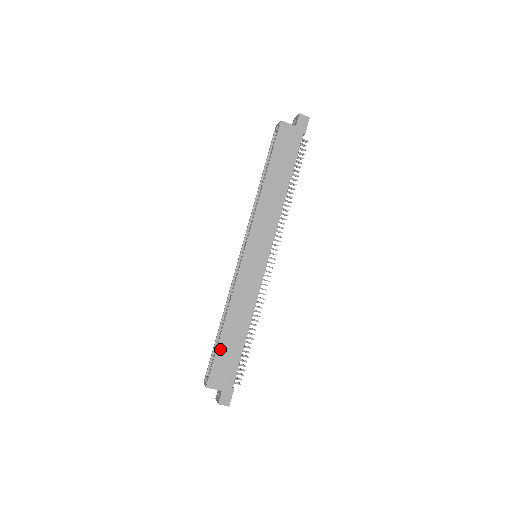
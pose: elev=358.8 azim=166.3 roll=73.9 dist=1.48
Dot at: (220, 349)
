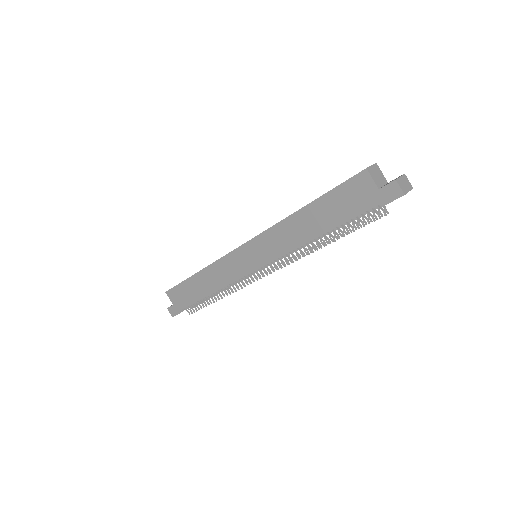
Dot at: (186, 283)
